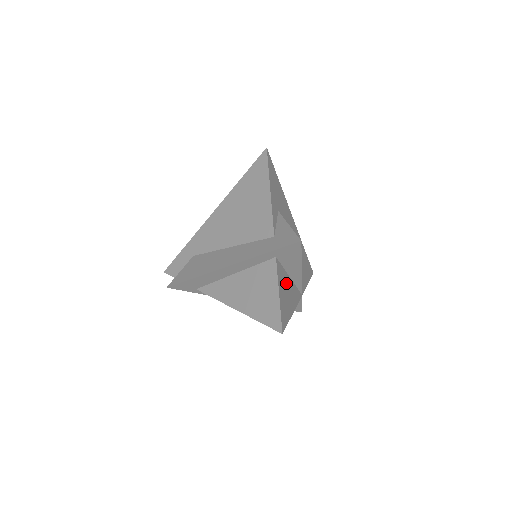
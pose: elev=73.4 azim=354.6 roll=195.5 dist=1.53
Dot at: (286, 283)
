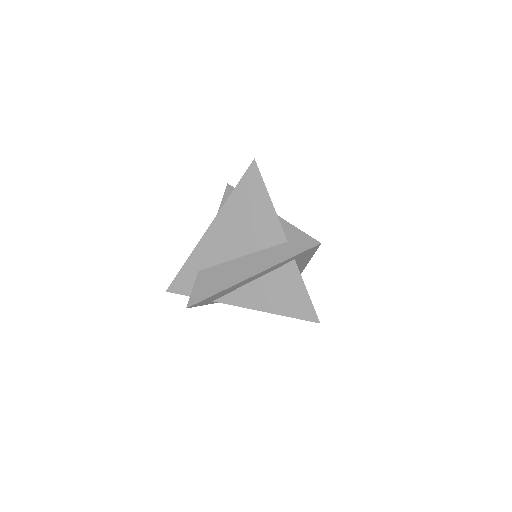
Dot at: occluded
